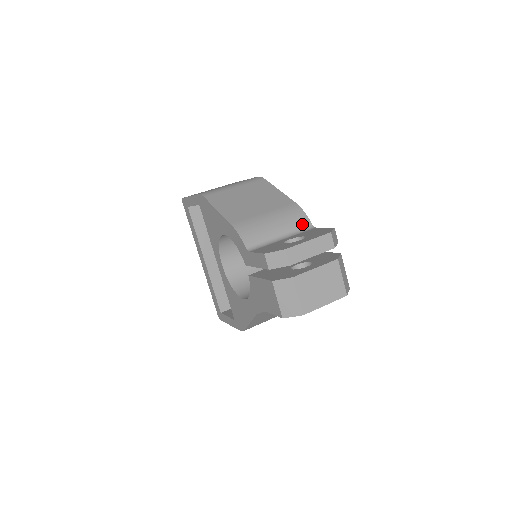
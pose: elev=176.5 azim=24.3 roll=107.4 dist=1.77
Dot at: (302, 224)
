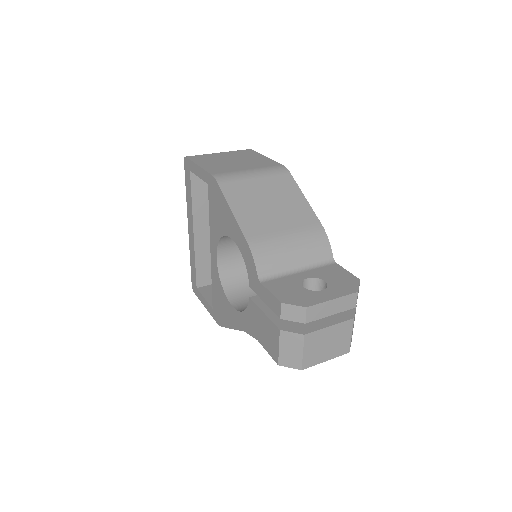
Dot at: (323, 255)
